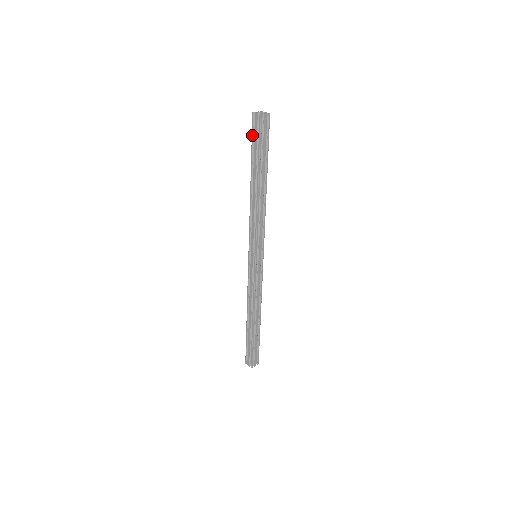
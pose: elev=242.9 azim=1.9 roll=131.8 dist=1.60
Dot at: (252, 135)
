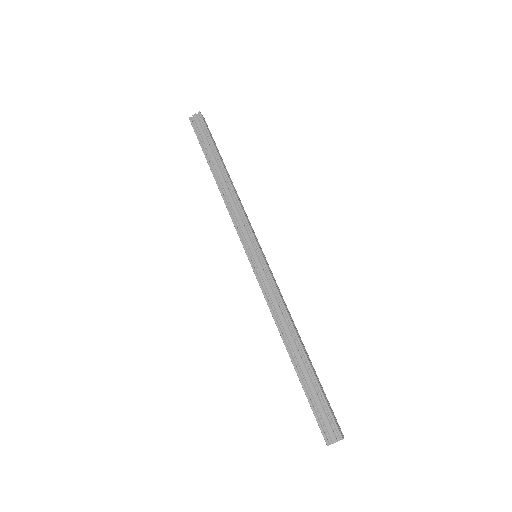
Dot at: (196, 134)
